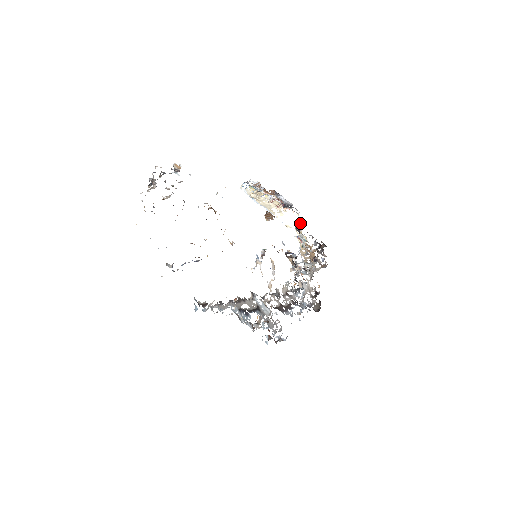
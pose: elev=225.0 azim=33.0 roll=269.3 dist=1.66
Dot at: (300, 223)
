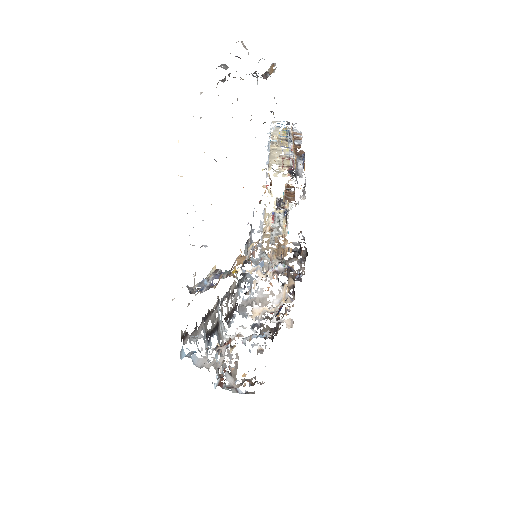
Dot at: occluded
